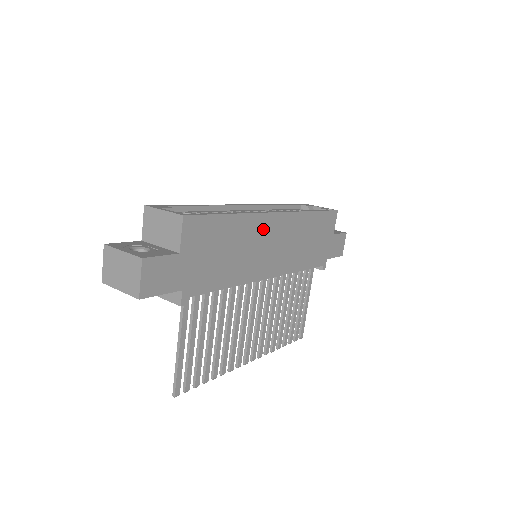
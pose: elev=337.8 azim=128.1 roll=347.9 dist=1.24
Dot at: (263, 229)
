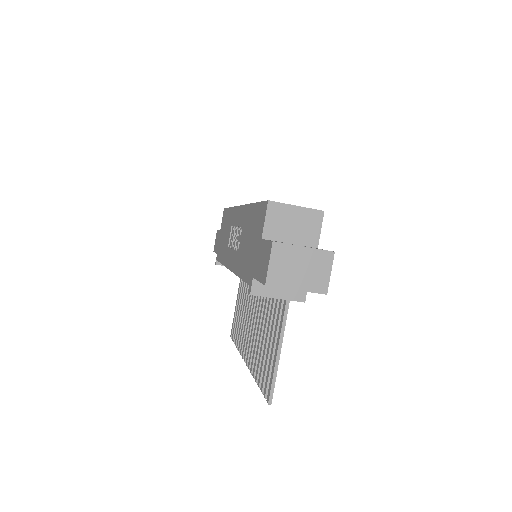
Dot at: occluded
